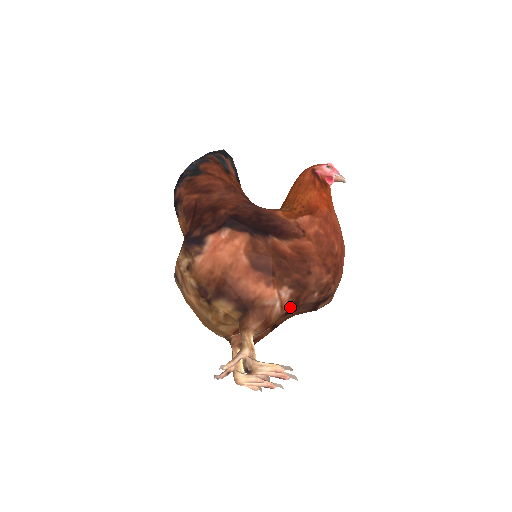
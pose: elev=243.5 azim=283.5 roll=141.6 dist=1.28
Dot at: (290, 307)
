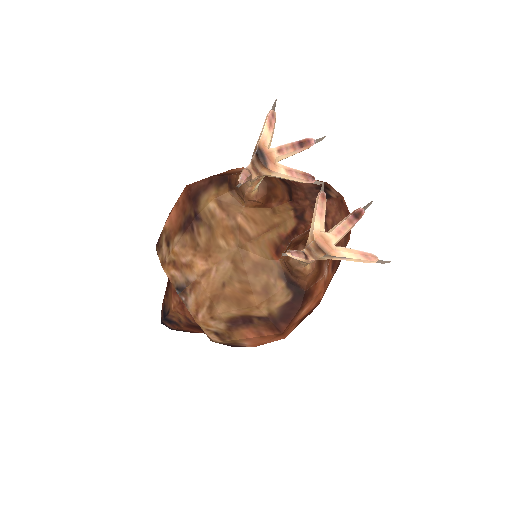
Dot at: occluded
